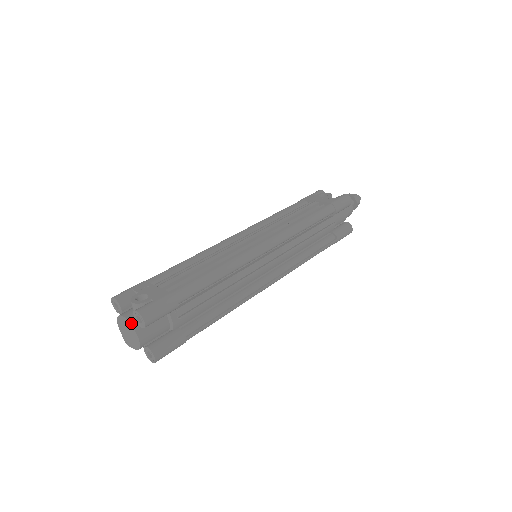
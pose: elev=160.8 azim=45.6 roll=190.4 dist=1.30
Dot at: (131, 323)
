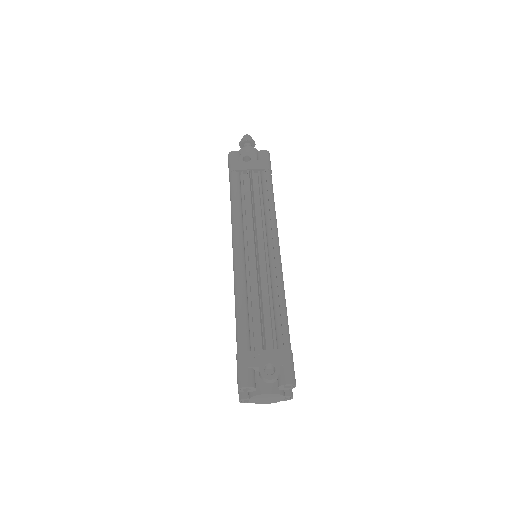
Dot at: (278, 393)
